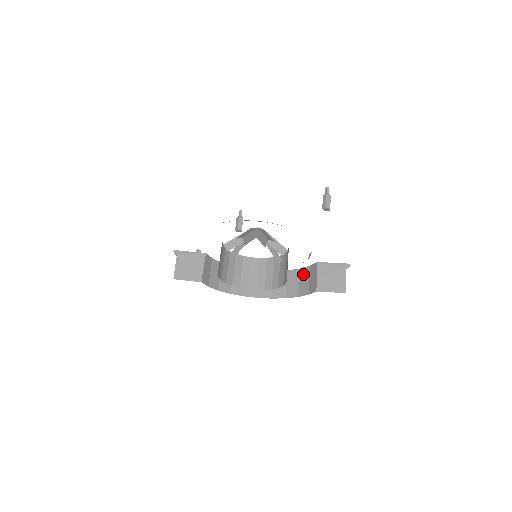
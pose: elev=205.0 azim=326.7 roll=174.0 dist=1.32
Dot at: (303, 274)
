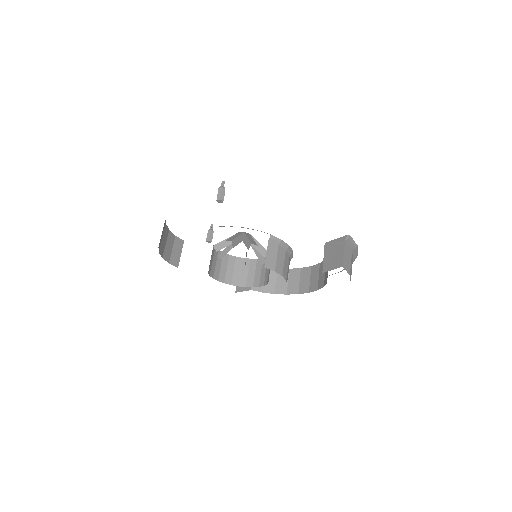
Dot at: occluded
